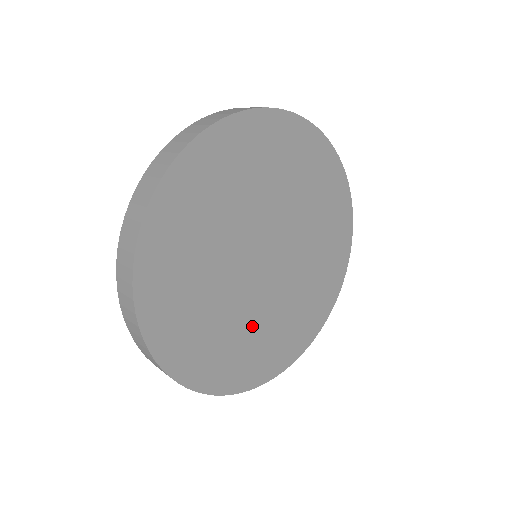
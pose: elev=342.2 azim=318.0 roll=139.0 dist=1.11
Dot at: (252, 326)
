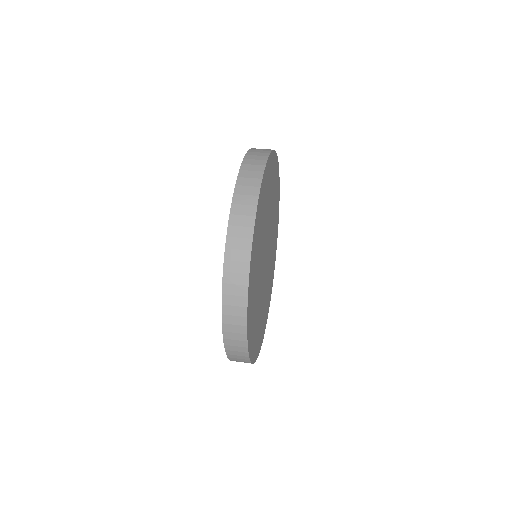
Dot at: (258, 304)
